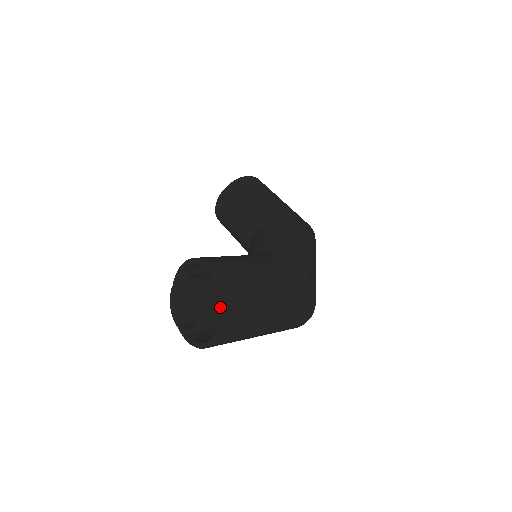
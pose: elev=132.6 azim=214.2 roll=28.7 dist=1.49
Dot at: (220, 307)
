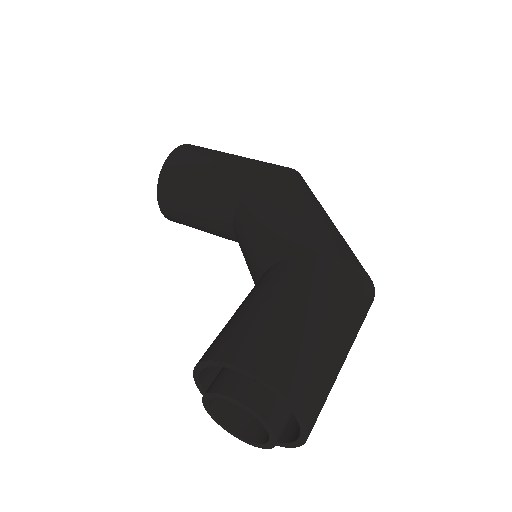
Dot at: occluded
